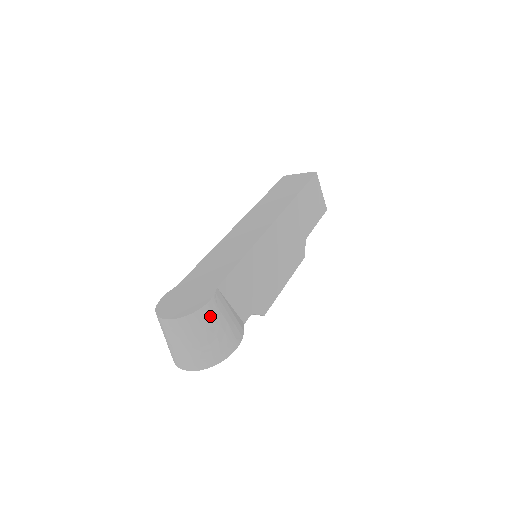
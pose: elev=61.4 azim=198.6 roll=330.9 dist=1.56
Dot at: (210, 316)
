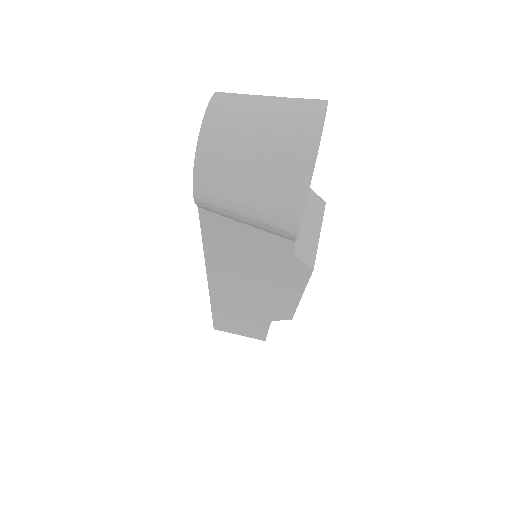
Dot at: occluded
